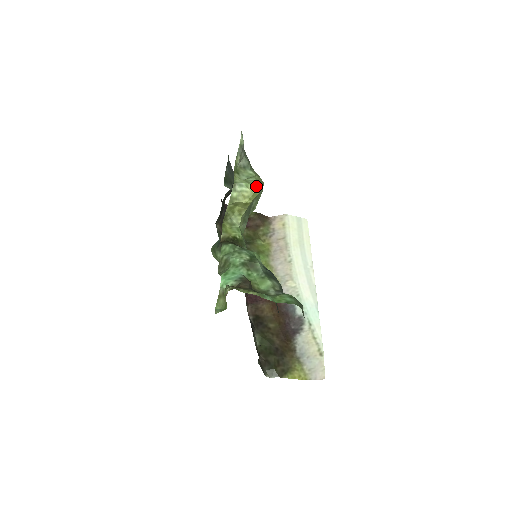
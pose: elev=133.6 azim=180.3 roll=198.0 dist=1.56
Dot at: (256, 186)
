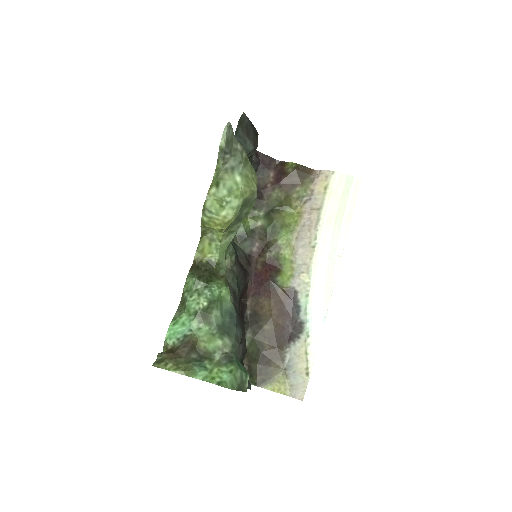
Dot at: (230, 213)
